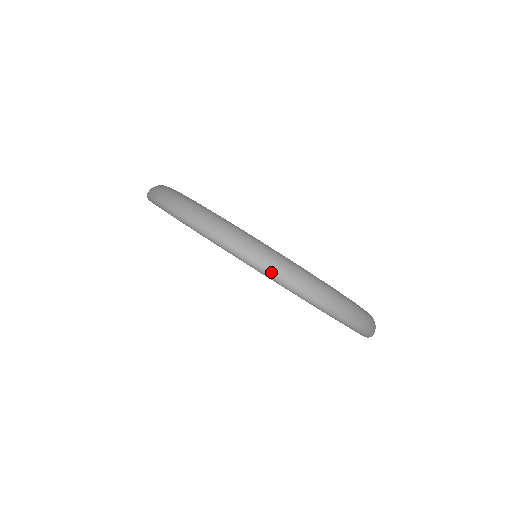
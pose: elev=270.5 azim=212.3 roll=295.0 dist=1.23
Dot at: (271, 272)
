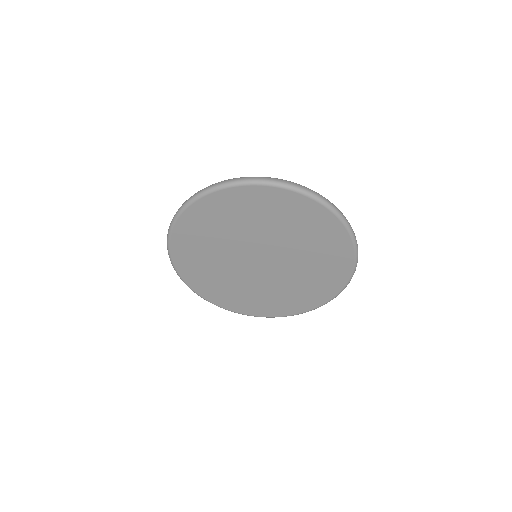
Dot at: (270, 180)
